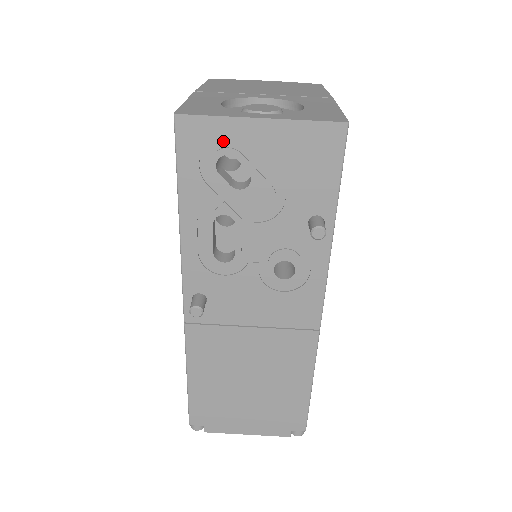
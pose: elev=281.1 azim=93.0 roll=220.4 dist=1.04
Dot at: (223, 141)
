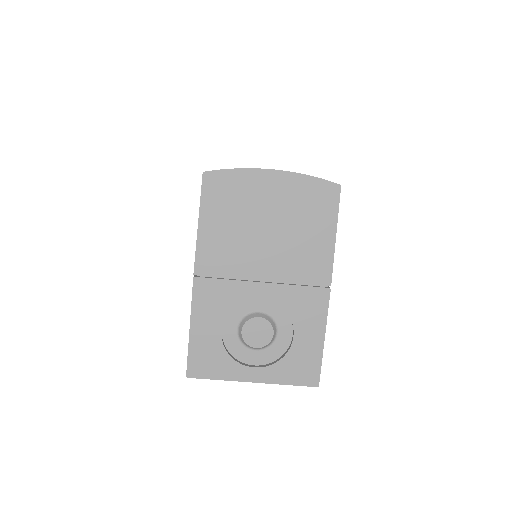
Dot at: occluded
